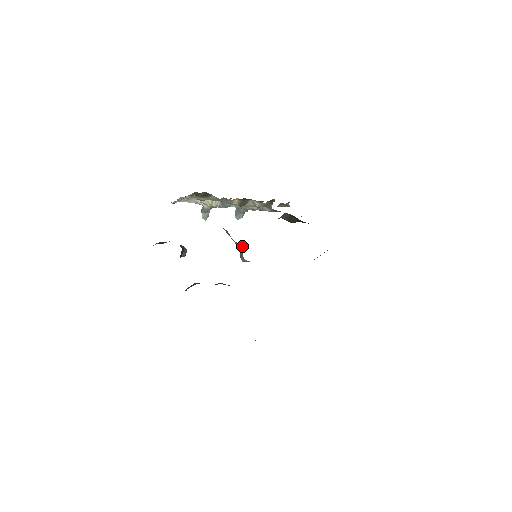
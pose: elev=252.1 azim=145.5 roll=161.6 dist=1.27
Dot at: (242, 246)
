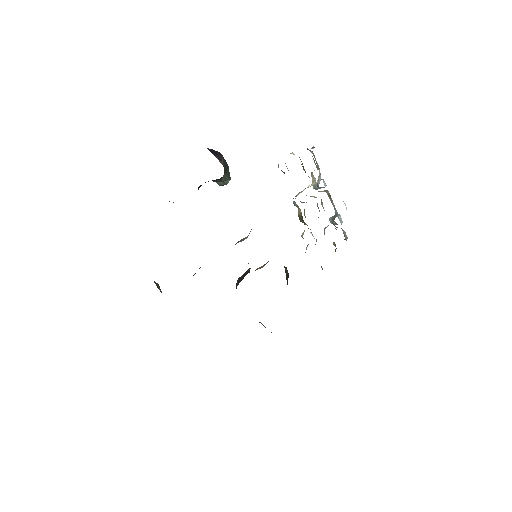
Dot at: occluded
